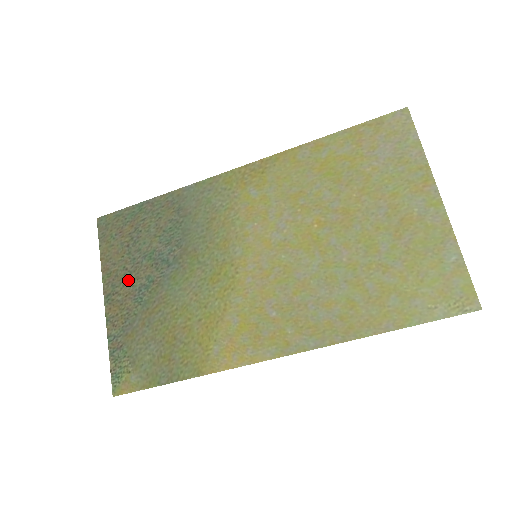
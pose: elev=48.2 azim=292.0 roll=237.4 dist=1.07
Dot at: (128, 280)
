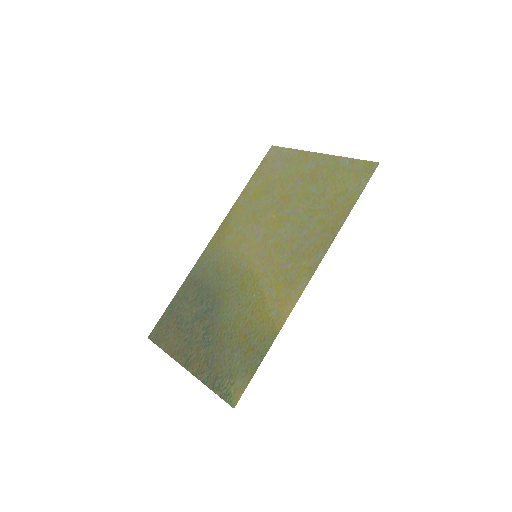
Dot at: (192, 343)
